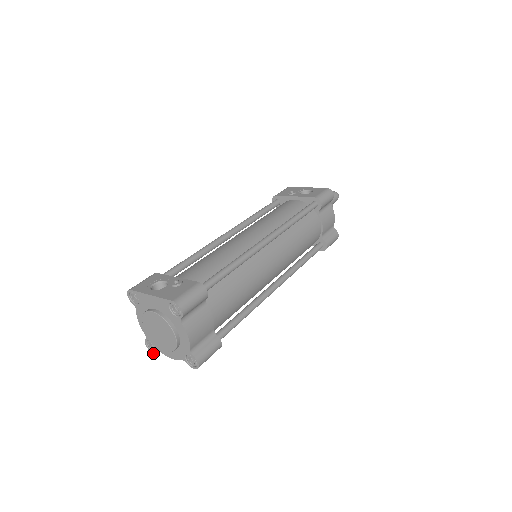
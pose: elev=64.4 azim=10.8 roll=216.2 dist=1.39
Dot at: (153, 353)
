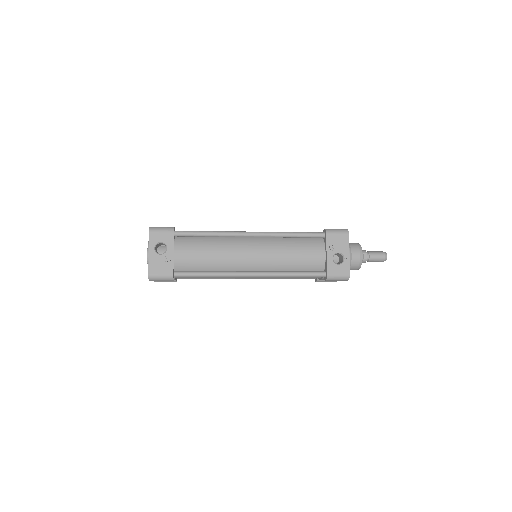
Dot at: occluded
